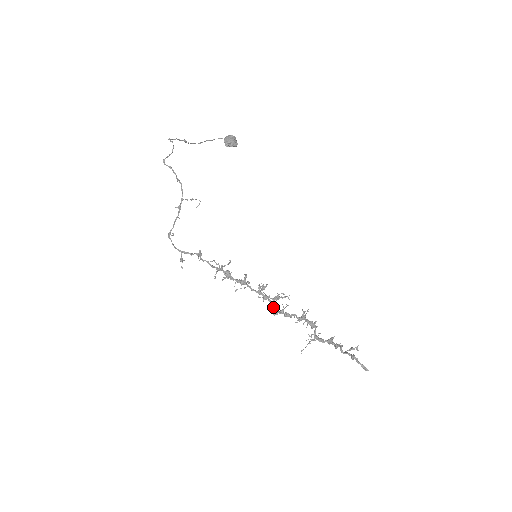
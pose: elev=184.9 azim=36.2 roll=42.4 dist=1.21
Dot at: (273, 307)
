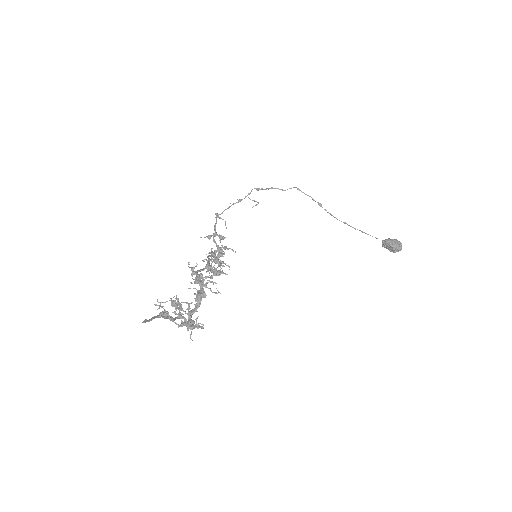
Dot at: (200, 270)
